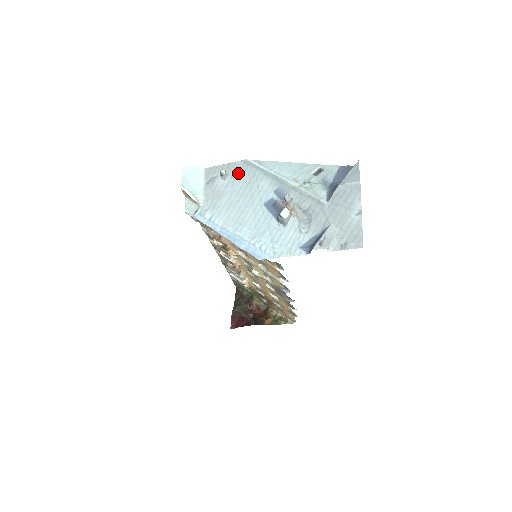
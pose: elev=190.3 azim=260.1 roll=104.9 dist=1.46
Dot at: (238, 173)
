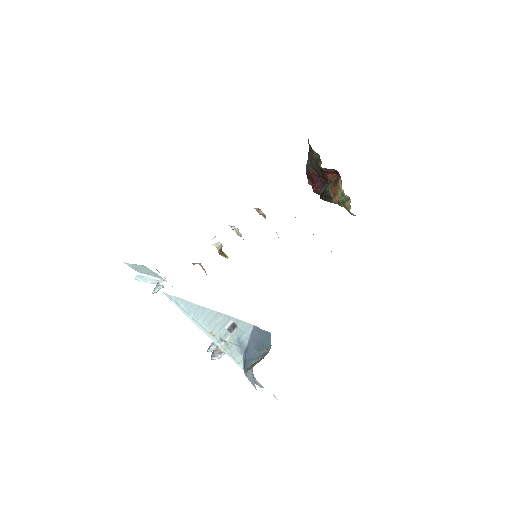
Dot at: occluded
